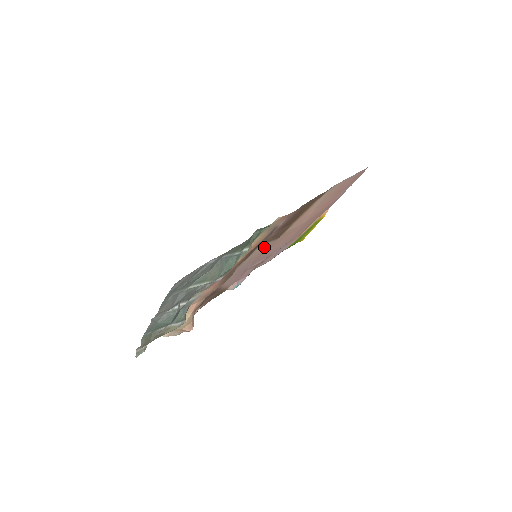
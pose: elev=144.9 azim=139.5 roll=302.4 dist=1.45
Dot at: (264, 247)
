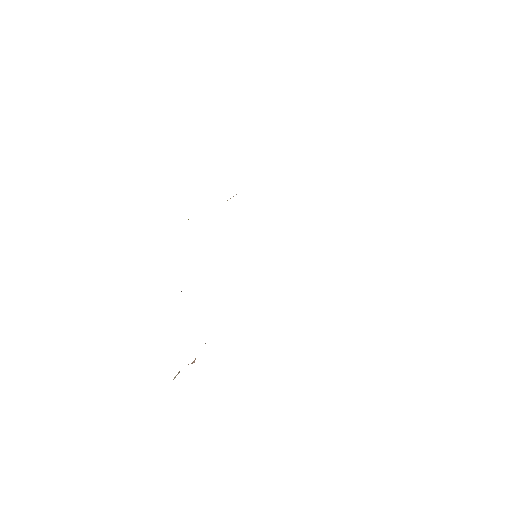
Dot at: occluded
